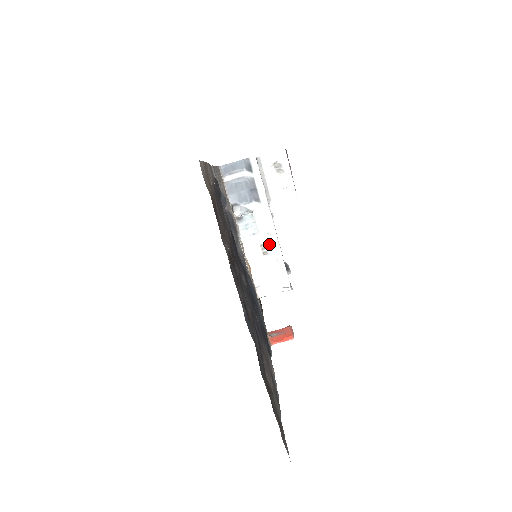
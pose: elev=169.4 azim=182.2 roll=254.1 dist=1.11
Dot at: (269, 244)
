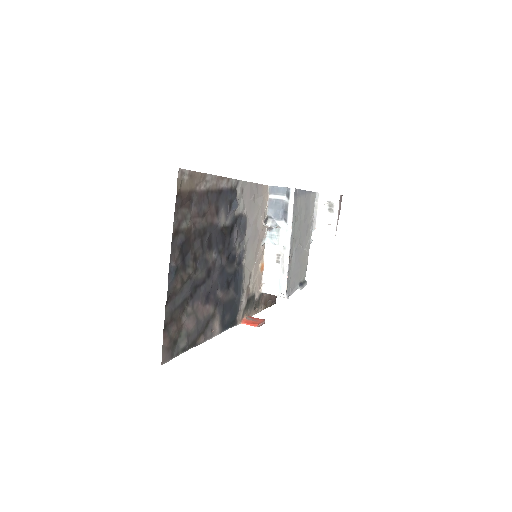
Dot at: (283, 256)
